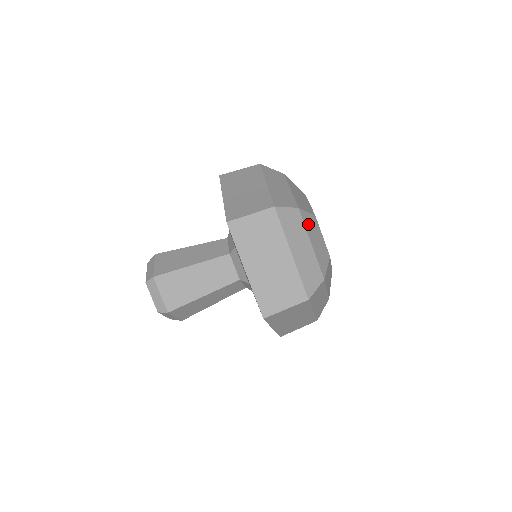
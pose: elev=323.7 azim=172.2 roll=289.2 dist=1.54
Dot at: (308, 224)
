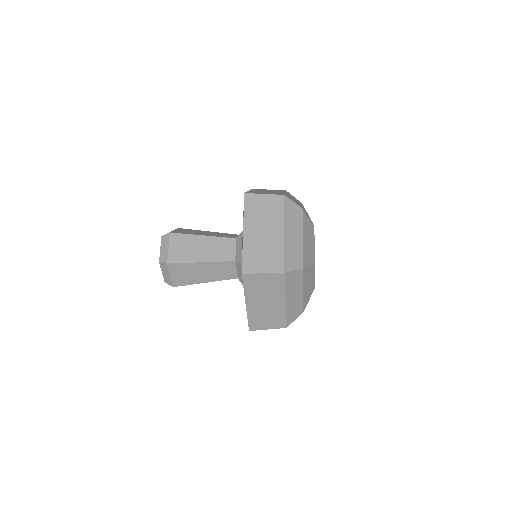
Dot at: (306, 225)
